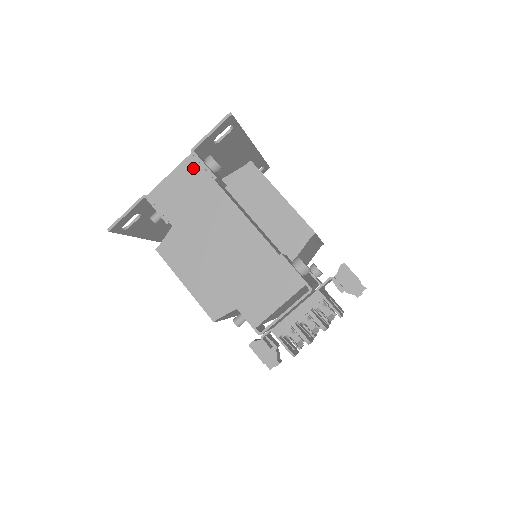
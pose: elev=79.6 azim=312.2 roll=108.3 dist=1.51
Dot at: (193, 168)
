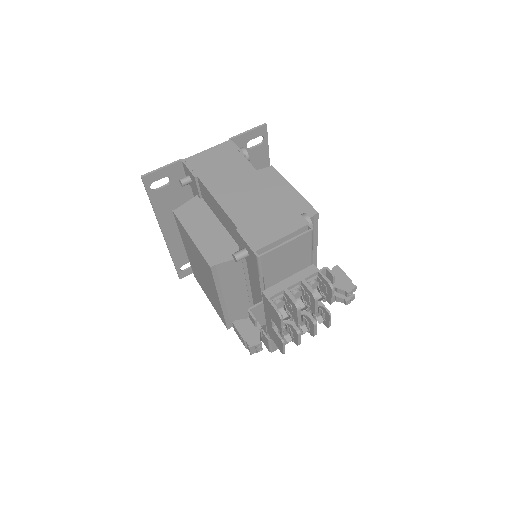
Dot at: (228, 148)
